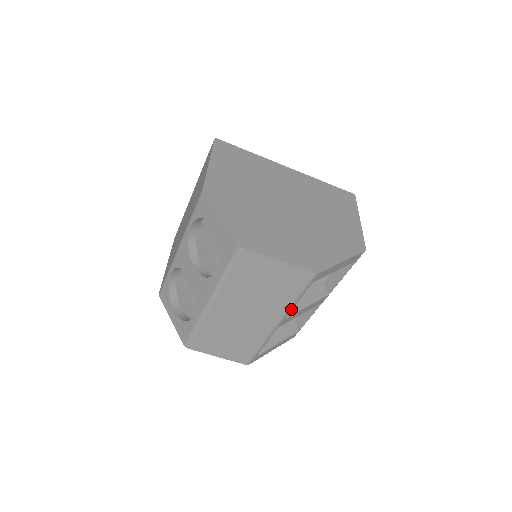
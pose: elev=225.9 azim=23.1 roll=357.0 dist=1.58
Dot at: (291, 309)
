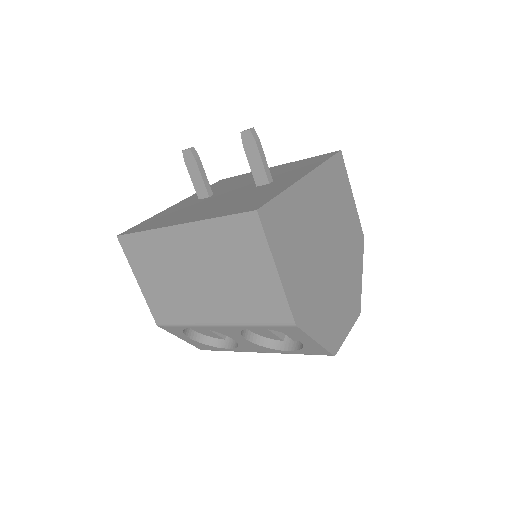
Dot at: occluded
